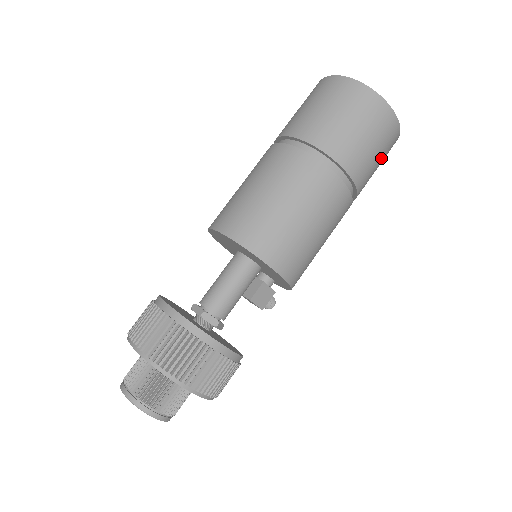
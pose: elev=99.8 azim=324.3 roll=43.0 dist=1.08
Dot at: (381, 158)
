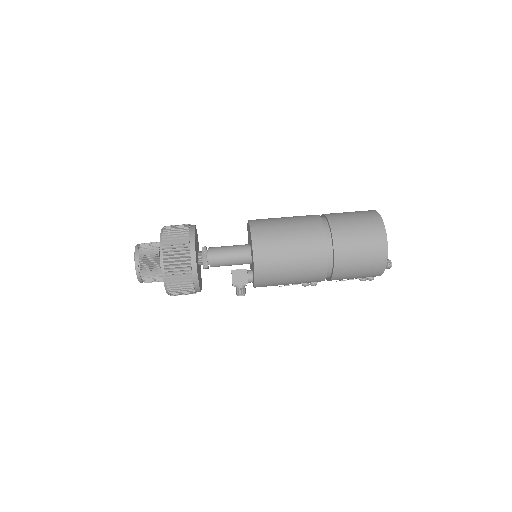
Dot at: (364, 257)
